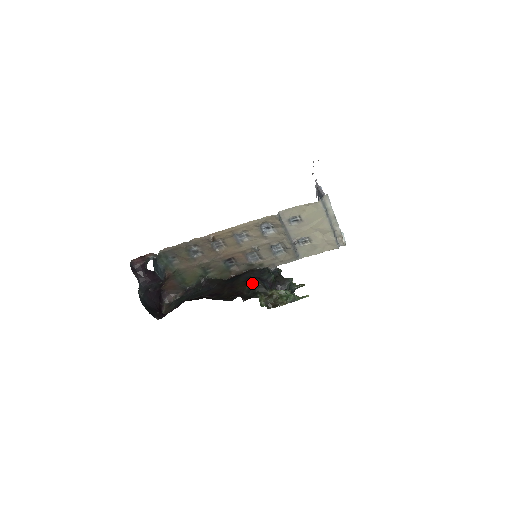
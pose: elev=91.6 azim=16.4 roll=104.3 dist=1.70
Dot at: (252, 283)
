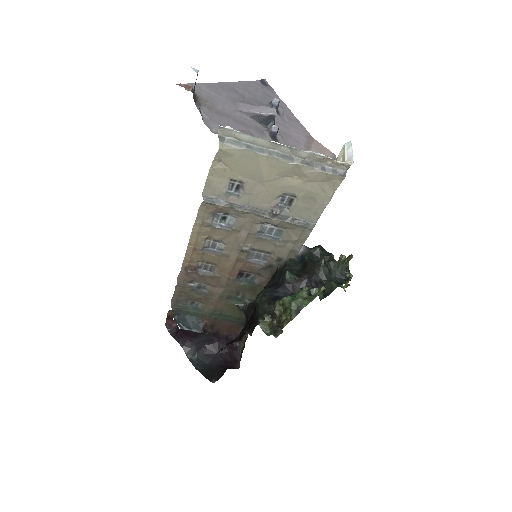
Dot at: occluded
